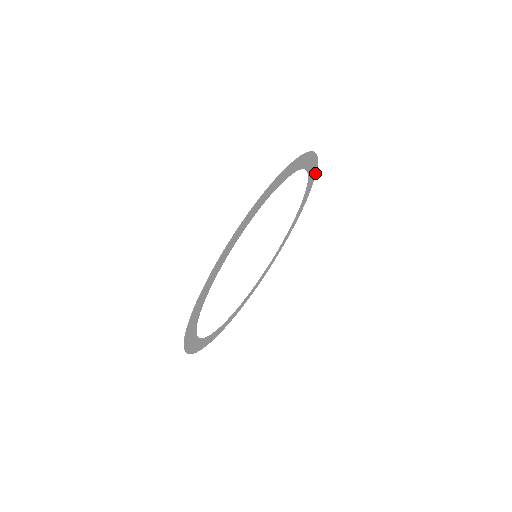
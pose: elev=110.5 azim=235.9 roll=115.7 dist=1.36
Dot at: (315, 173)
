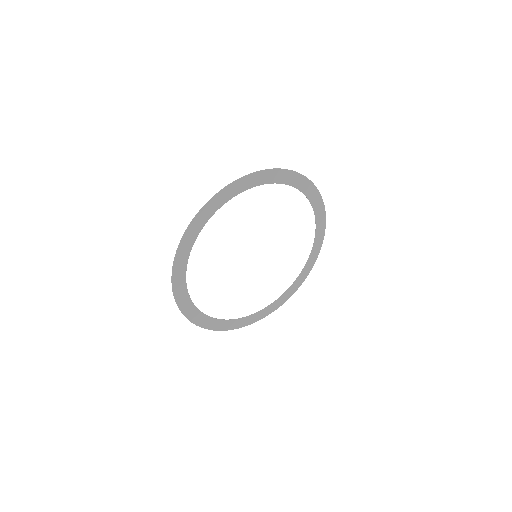
Dot at: (315, 261)
